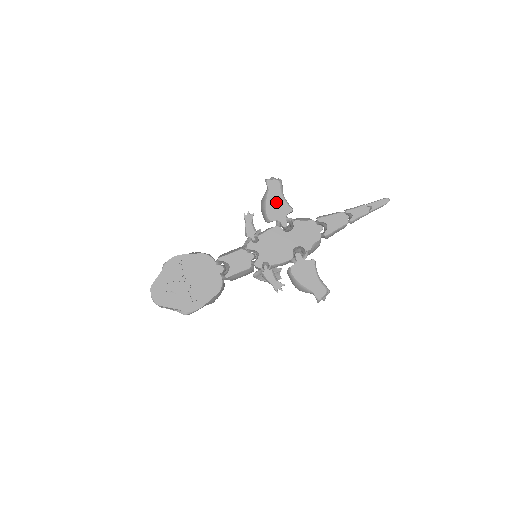
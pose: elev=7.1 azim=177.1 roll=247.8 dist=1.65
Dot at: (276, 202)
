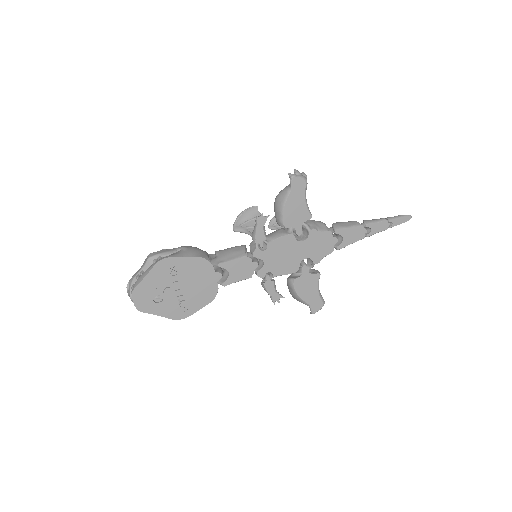
Dot at: (296, 206)
